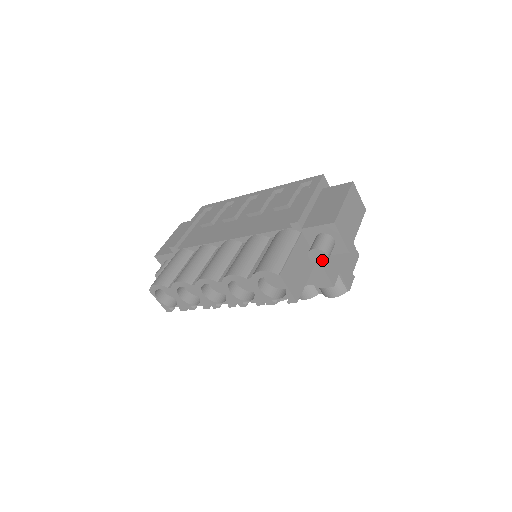
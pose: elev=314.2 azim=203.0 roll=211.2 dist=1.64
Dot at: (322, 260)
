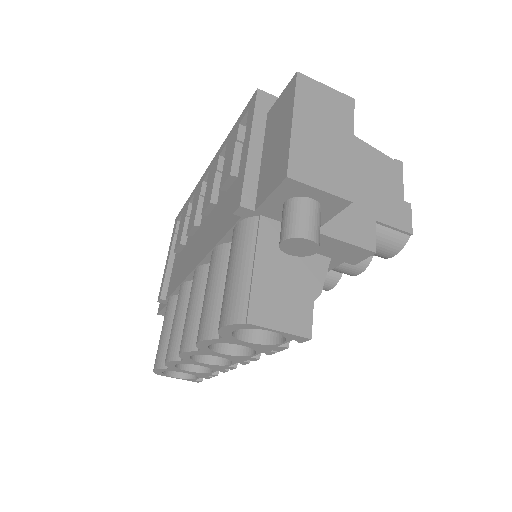
Dot at: (309, 248)
